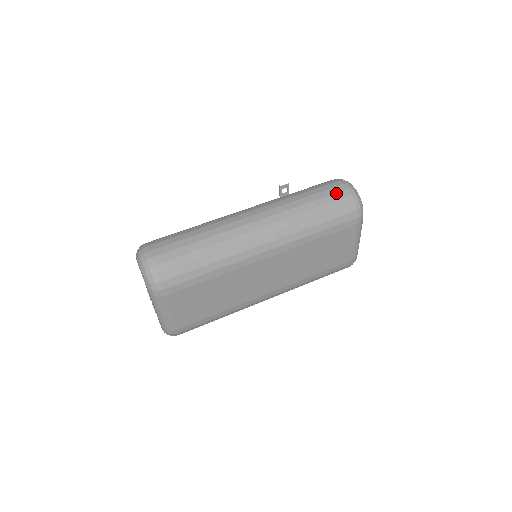
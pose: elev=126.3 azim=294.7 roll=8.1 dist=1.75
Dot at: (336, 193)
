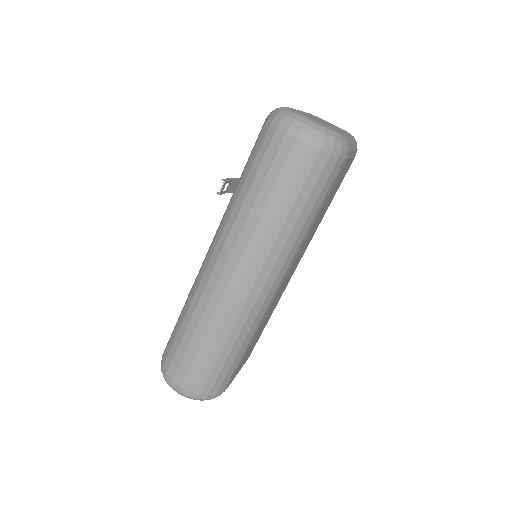
Dot at: (298, 166)
